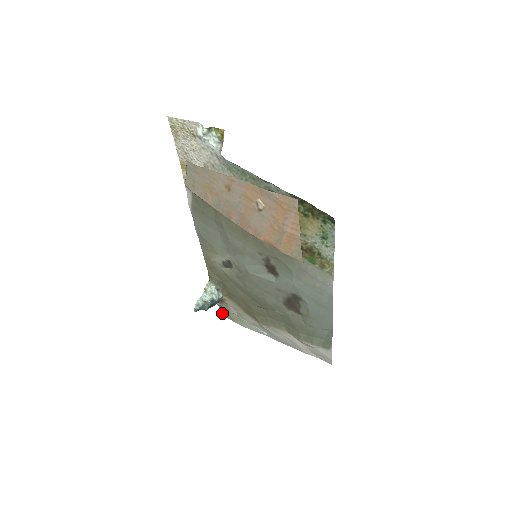
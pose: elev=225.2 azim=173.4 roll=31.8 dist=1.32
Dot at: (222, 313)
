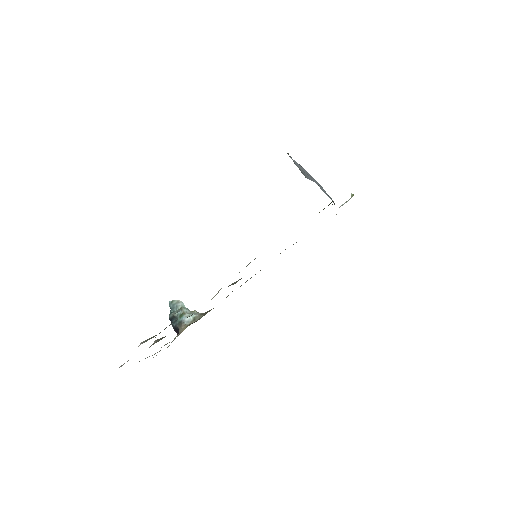
Dot at: occluded
